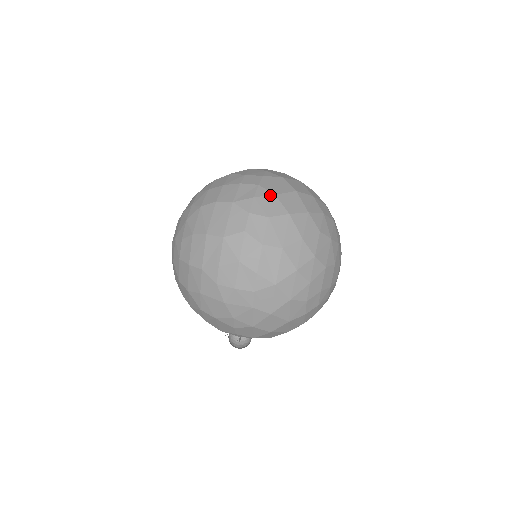
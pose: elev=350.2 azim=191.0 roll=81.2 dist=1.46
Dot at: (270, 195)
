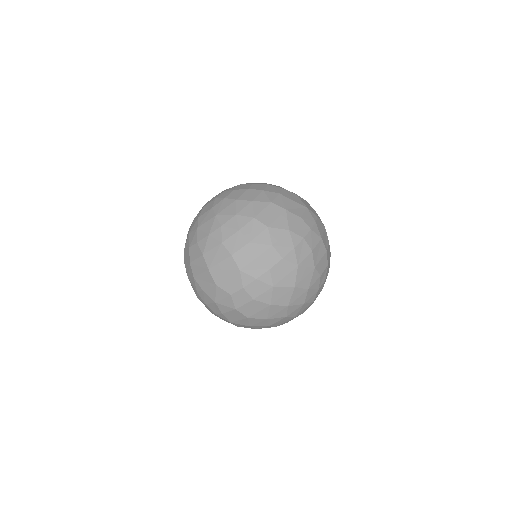
Dot at: (269, 285)
